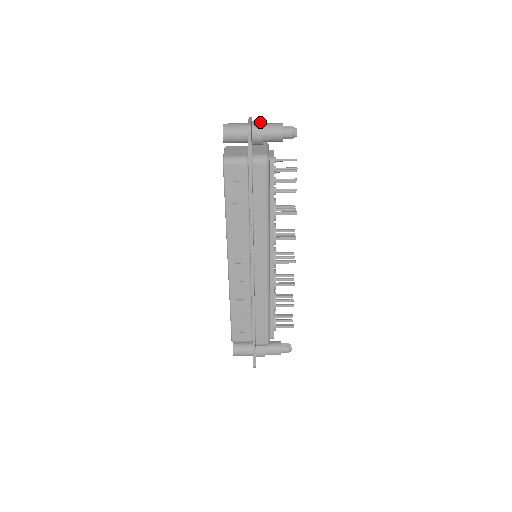
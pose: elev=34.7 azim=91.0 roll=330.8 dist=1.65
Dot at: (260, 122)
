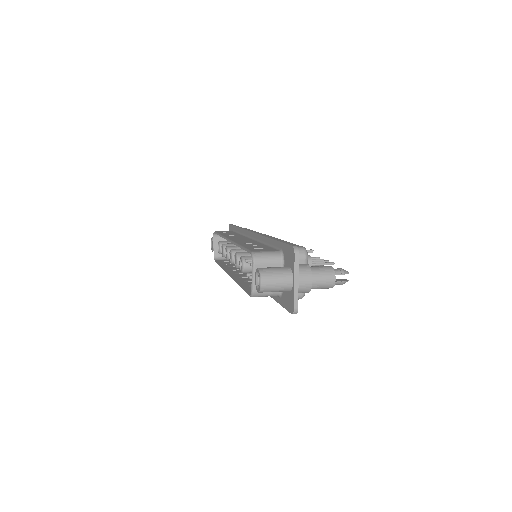
Dot at: (308, 285)
